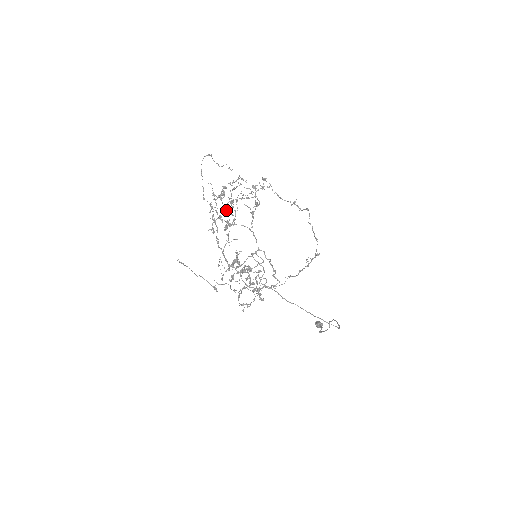
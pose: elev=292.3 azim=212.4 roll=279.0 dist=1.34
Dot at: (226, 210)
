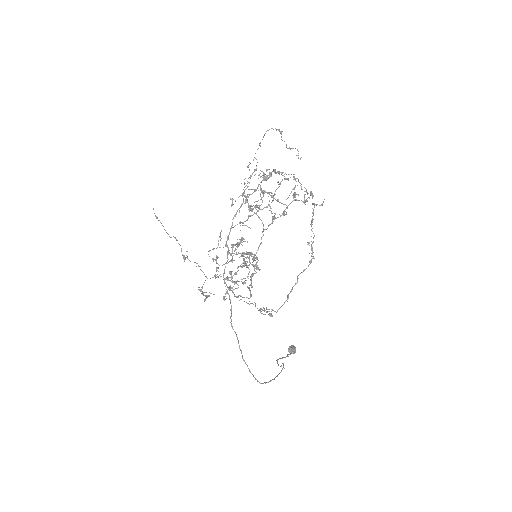
Dot at: (260, 193)
